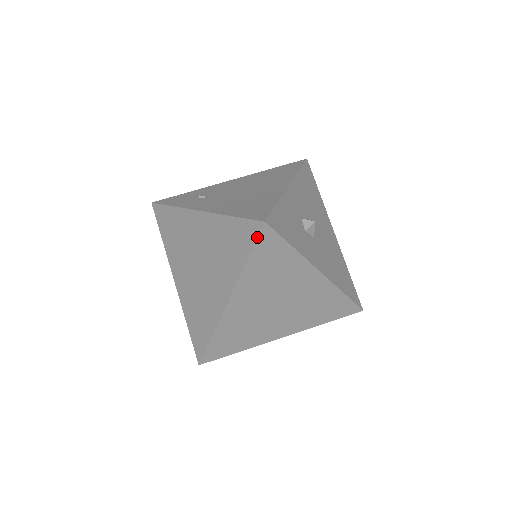
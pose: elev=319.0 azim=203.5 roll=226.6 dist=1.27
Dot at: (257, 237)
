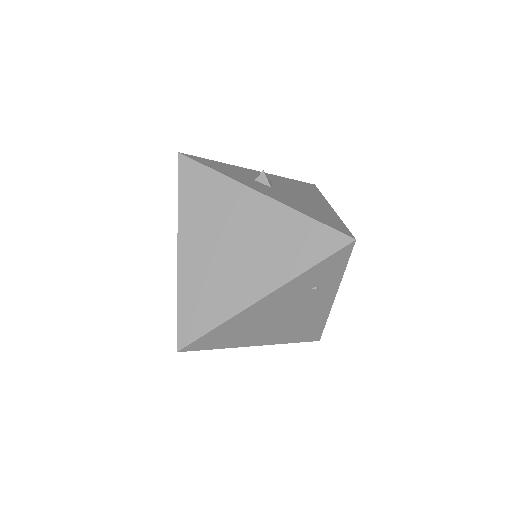
Dot at: (178, 169)
